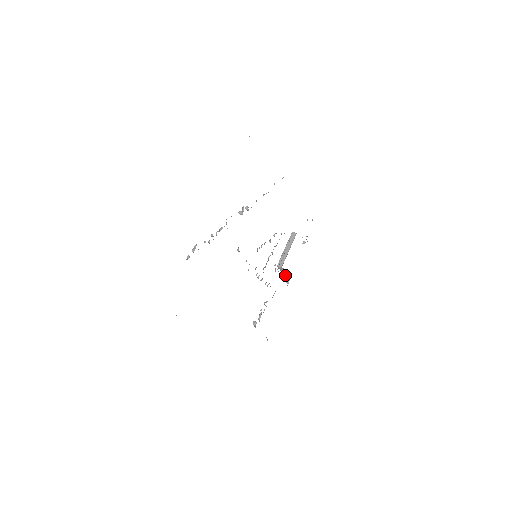
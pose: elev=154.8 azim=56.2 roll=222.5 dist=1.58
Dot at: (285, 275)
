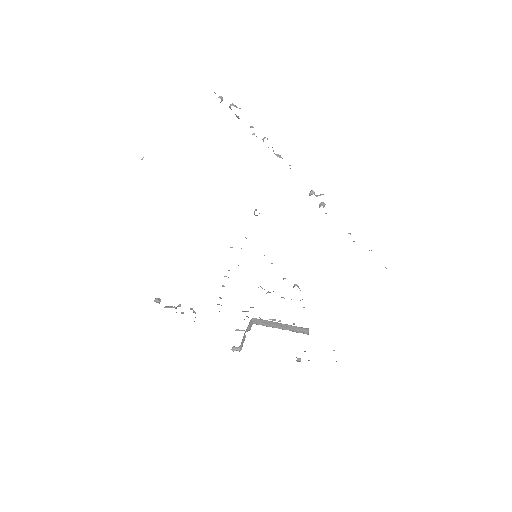
Dot at: (243, 340)
